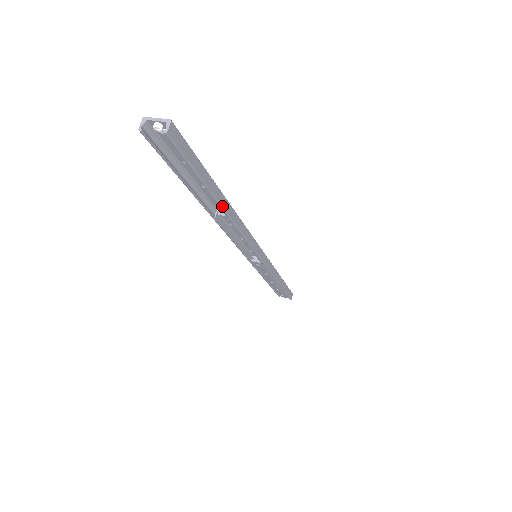
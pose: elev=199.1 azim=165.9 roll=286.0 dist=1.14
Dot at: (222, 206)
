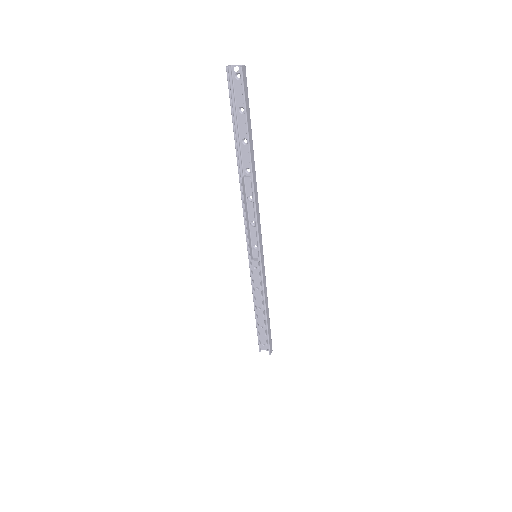
Dot at: (251, 159)
